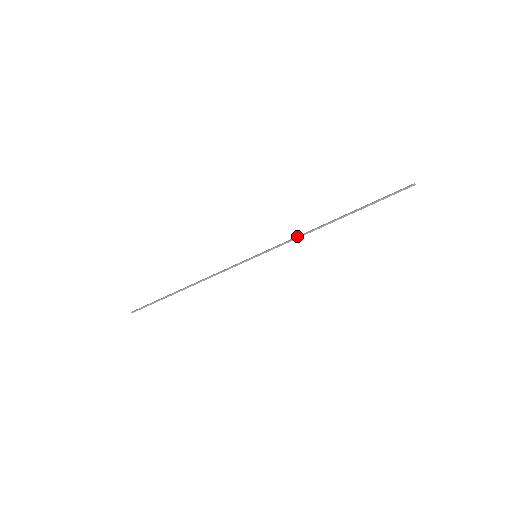
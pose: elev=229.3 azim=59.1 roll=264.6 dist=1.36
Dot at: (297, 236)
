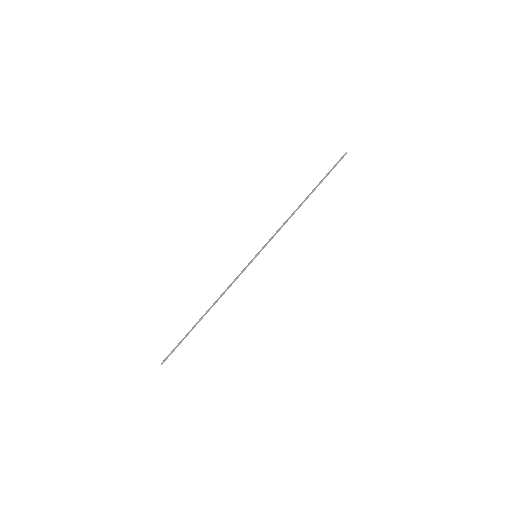
Dot at: (282, 225)
